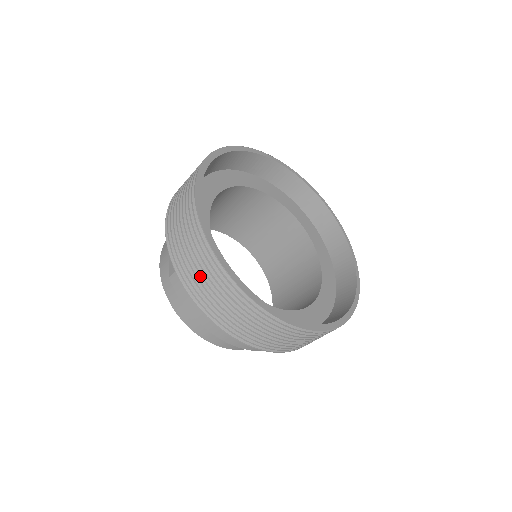
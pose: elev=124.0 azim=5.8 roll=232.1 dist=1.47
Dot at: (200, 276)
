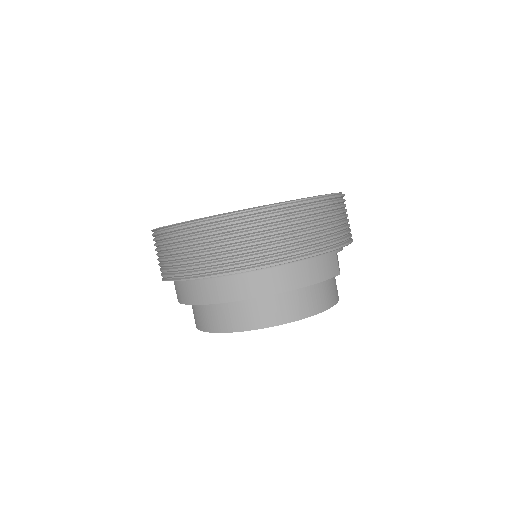
Dot at: (161, 258)
